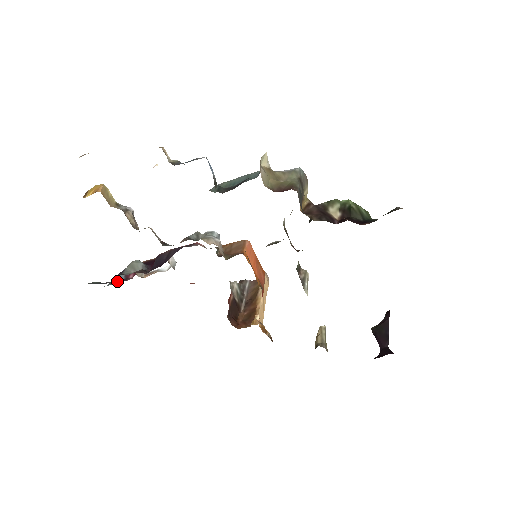
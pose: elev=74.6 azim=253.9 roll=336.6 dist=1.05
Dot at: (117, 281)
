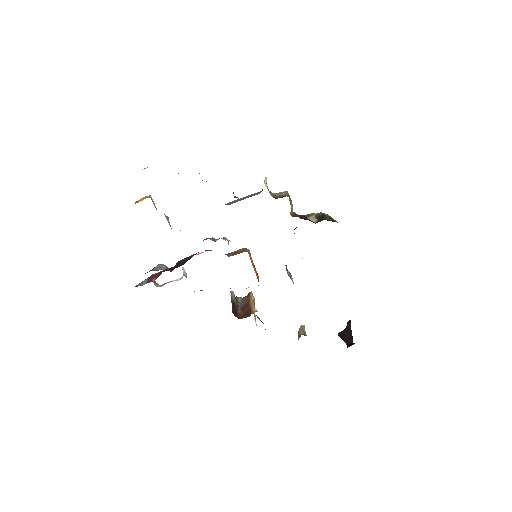
Dot at: (141, 285)
